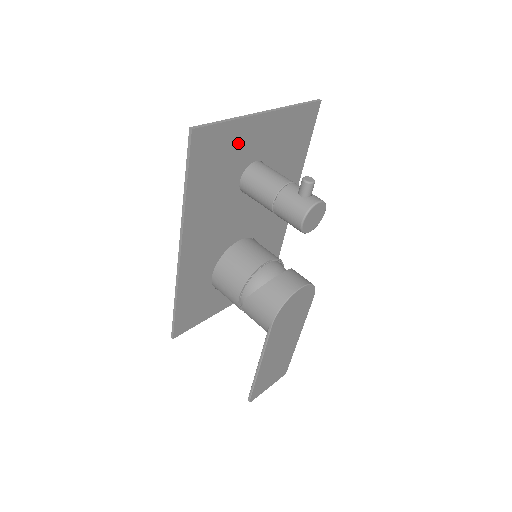
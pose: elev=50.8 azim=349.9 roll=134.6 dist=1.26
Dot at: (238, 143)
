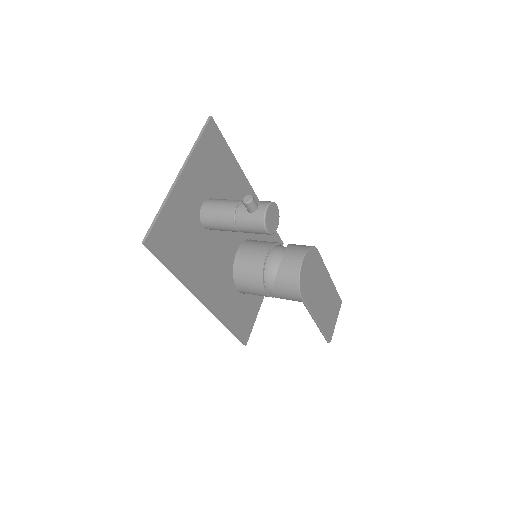
Dot at: (180, 211)
